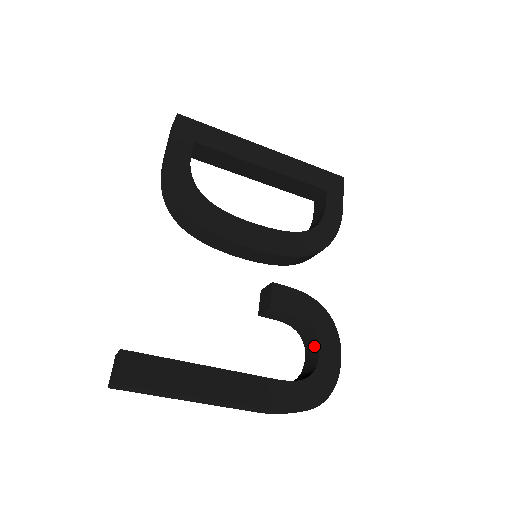
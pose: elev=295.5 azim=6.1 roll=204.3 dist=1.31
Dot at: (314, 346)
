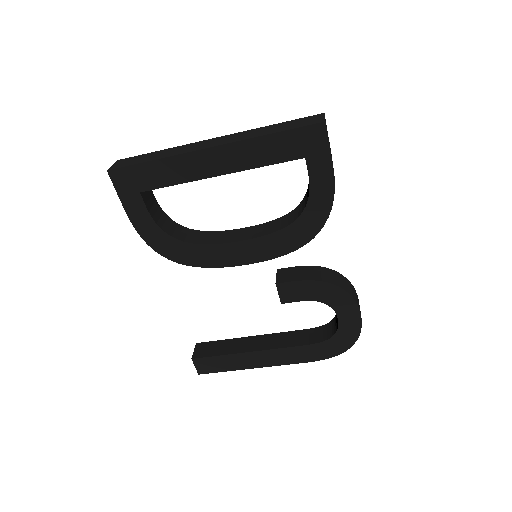
Dot at: occluded
